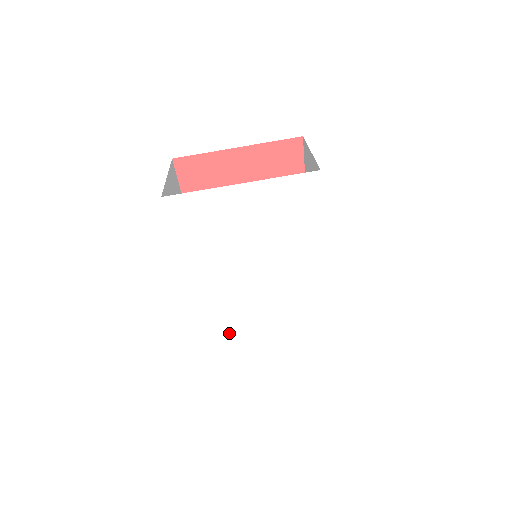
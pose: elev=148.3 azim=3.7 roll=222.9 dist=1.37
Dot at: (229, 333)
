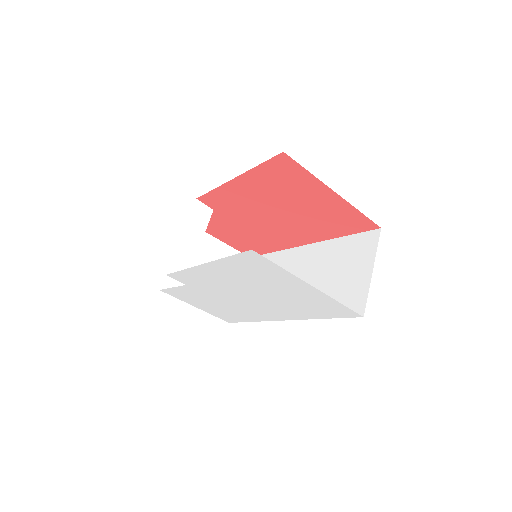
Dot at: (184, 286)
